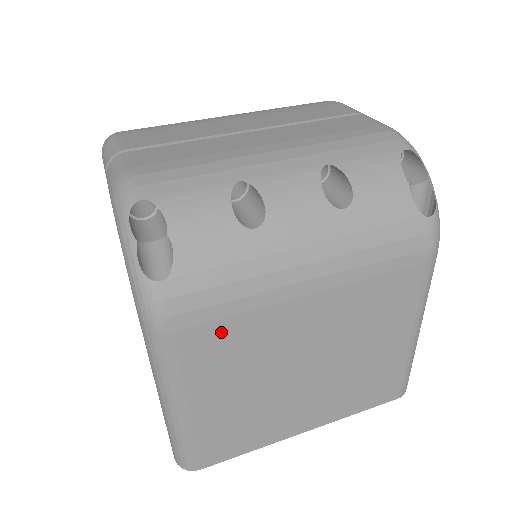
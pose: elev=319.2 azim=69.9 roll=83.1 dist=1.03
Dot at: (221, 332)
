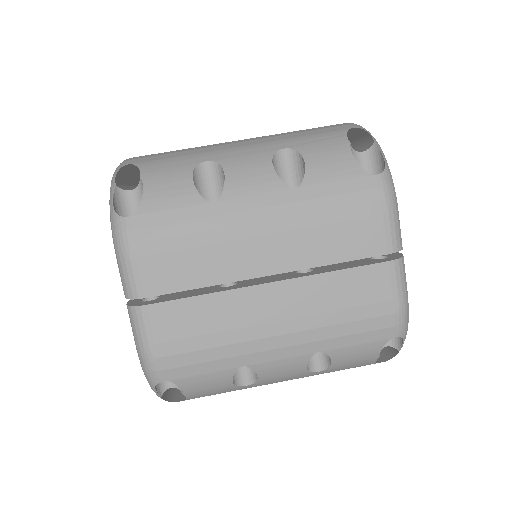
Dot at: occluded
